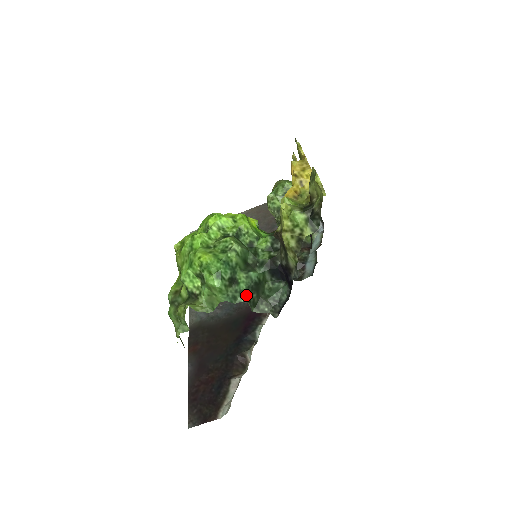
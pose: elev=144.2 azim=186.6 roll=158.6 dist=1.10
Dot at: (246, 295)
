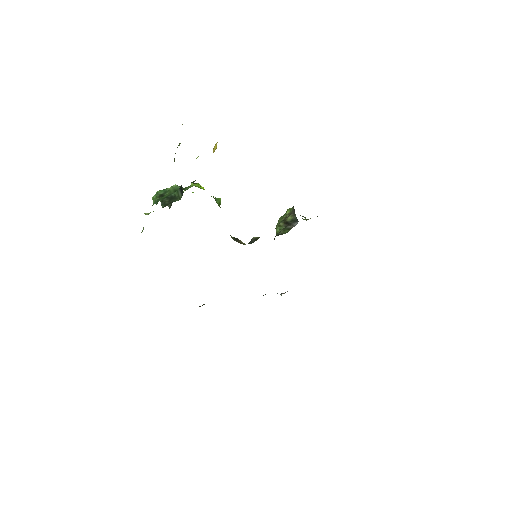
Dot at: (163, 200)
